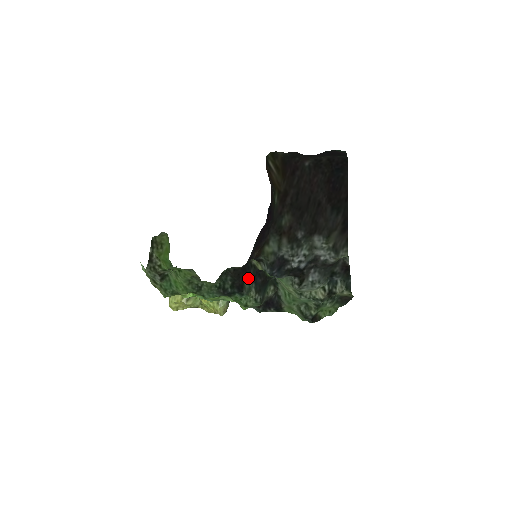
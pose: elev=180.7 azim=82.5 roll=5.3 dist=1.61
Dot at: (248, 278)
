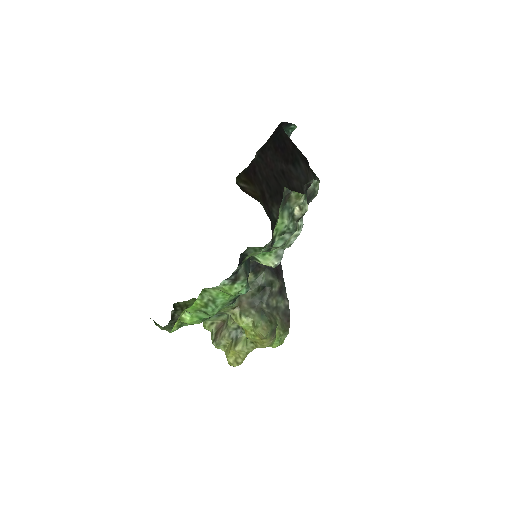
Dot at: occluded
